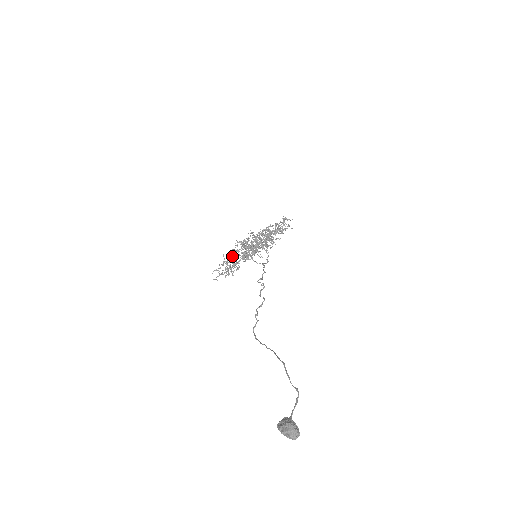
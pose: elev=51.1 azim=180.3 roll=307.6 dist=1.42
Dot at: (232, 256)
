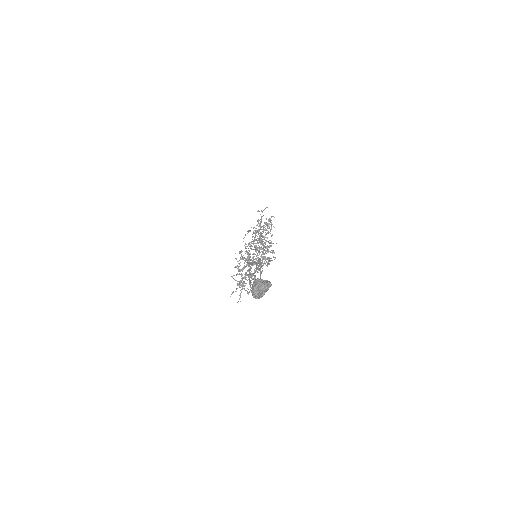
Dot at: occluded
